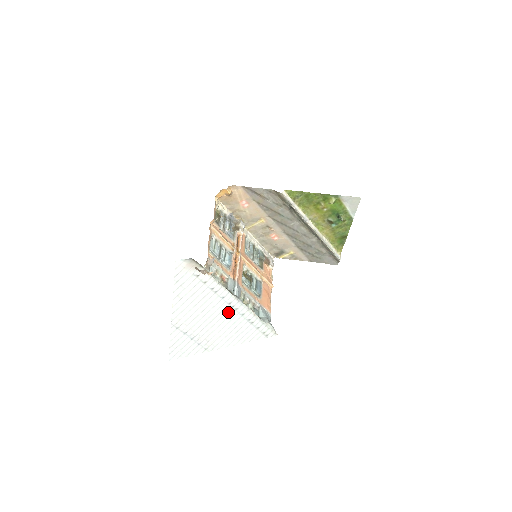
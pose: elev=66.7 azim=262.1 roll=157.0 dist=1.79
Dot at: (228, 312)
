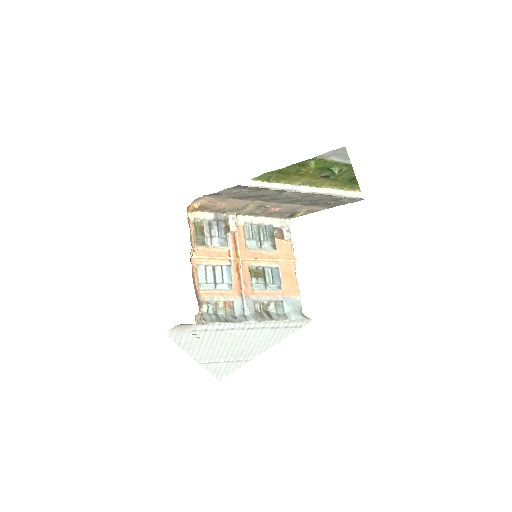
Dot at: (247, 333)
